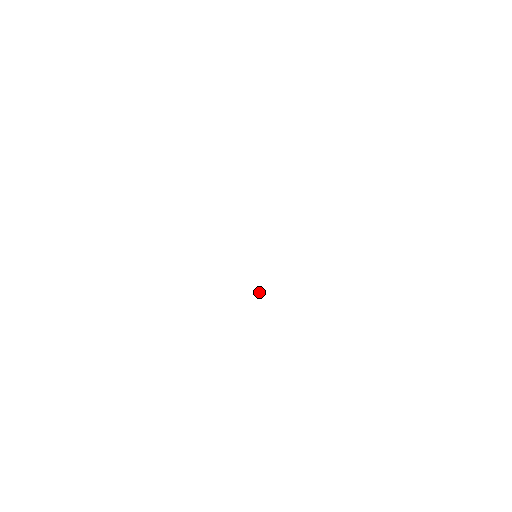
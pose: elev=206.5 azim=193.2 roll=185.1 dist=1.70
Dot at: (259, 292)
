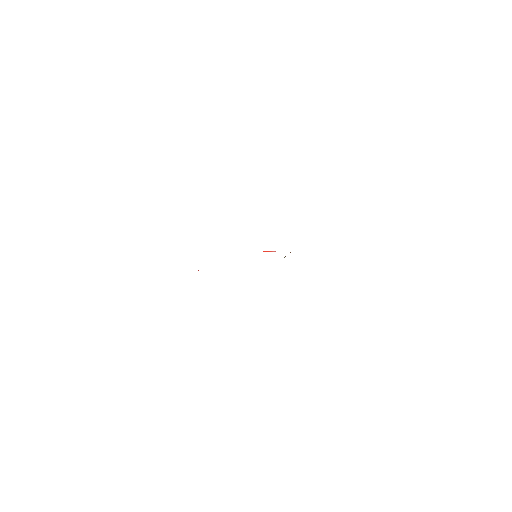
Dot at: occluded
